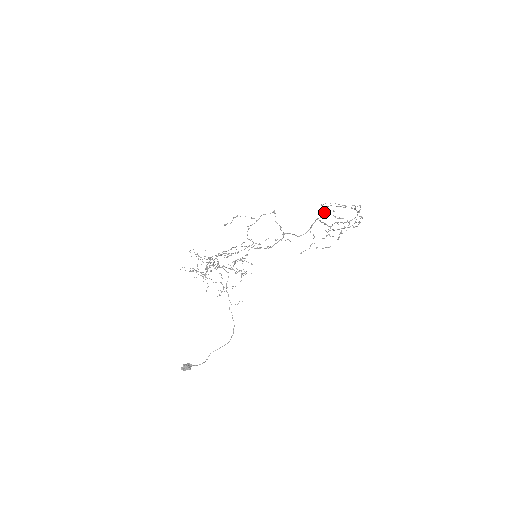
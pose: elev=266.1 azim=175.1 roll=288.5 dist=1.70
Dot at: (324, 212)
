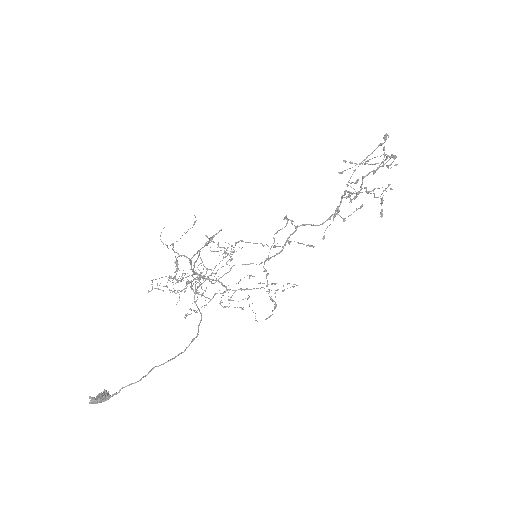
Dot at: (354, 196)
